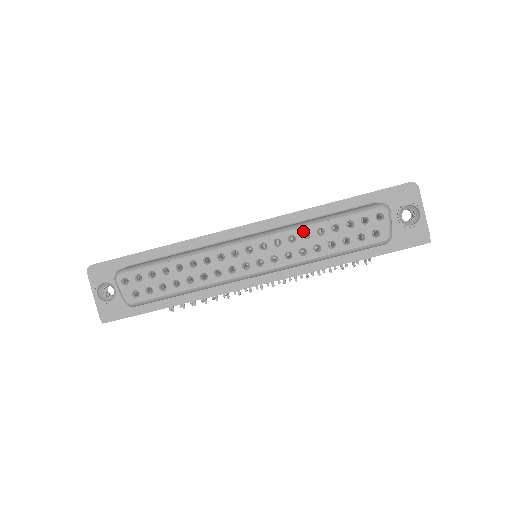
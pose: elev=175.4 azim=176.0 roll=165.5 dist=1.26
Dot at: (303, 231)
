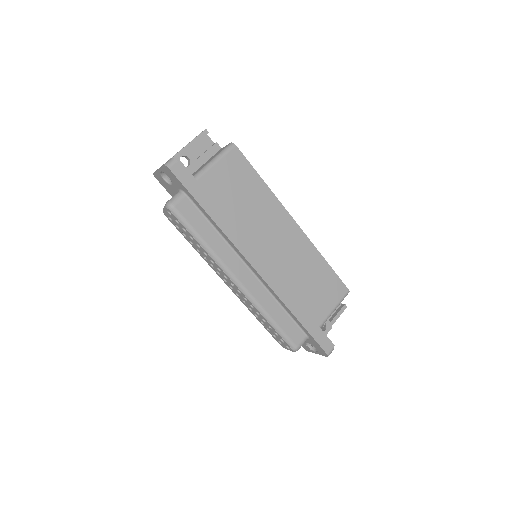
Dot at: (259, 313)
